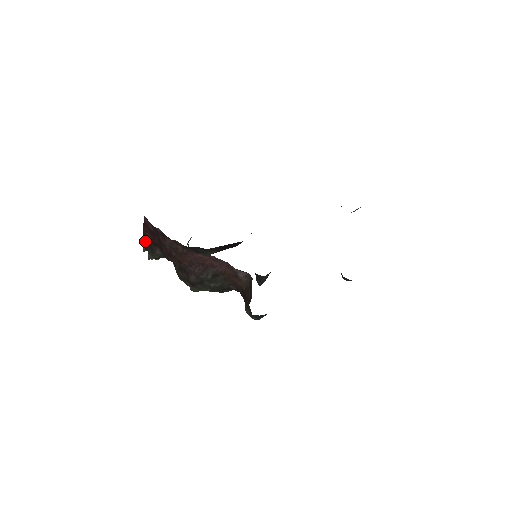
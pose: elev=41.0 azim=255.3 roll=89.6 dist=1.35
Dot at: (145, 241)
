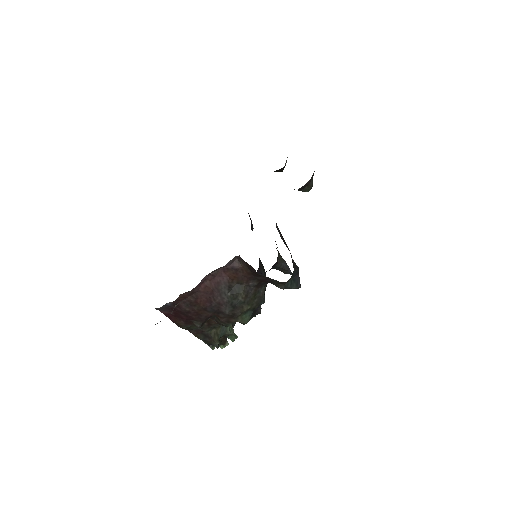
Dot at: (197, 336)
